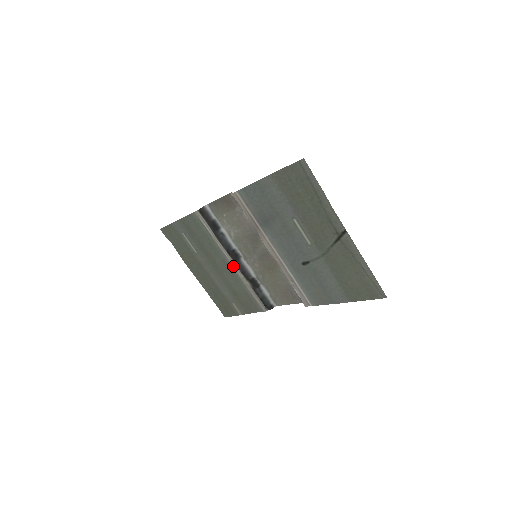
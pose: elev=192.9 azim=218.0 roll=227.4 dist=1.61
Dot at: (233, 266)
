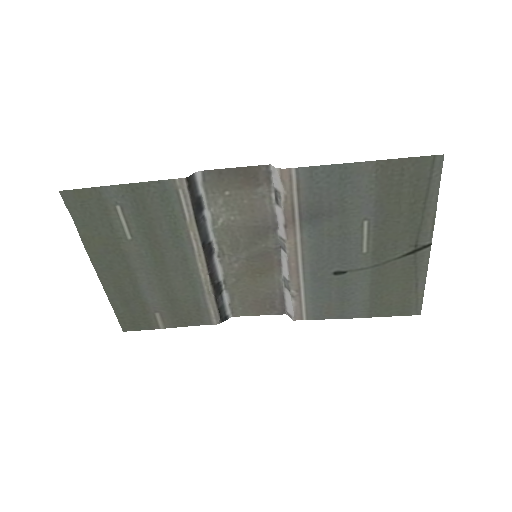
Dot at: (199, 265)
